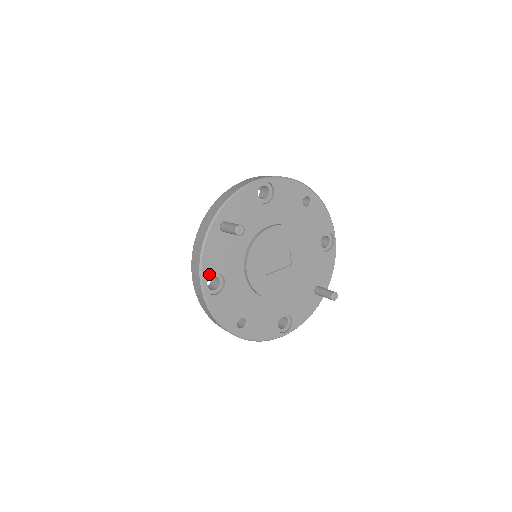
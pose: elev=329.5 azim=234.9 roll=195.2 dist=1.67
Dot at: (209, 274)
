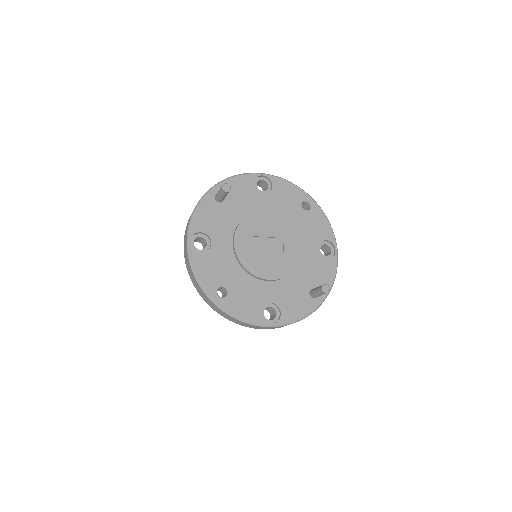
Dot at: (197, 232)
